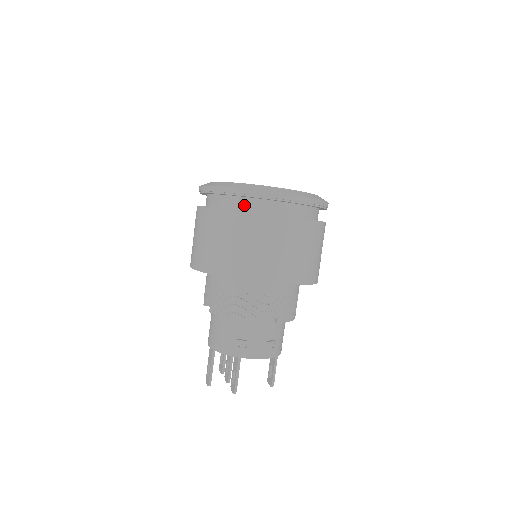
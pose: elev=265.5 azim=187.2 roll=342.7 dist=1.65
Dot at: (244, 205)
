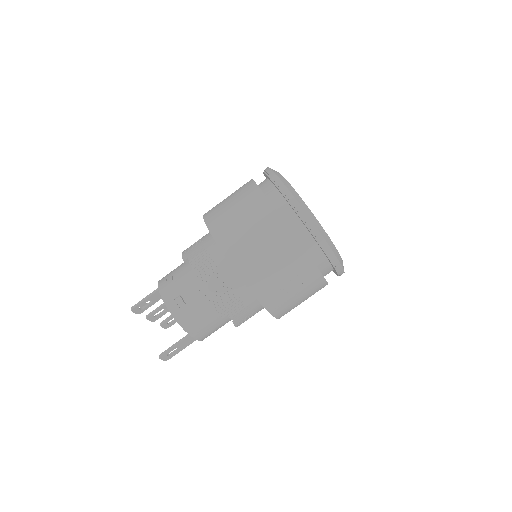
Dot at: (263, 184)
